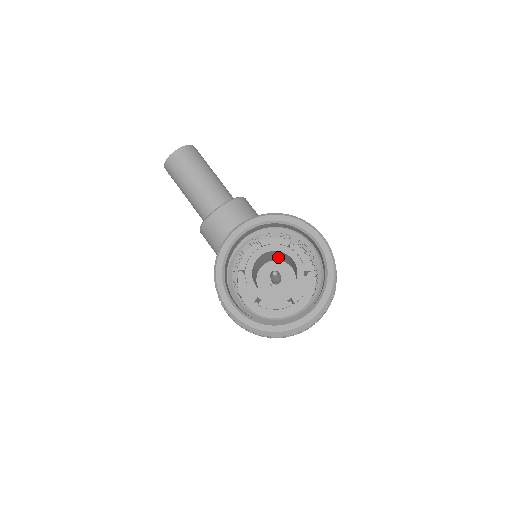
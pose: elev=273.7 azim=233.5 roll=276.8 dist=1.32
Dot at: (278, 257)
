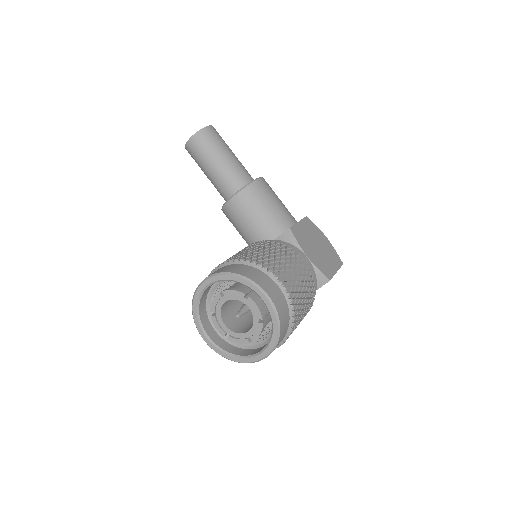
Dot at: occluded
